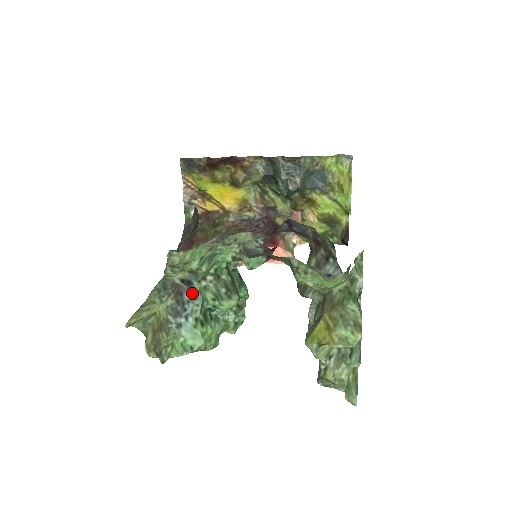
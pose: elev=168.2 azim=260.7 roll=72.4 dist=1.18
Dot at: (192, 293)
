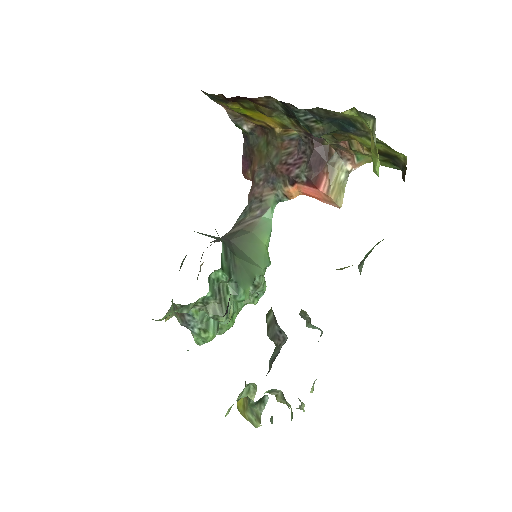
Dot at: (190, 315)
